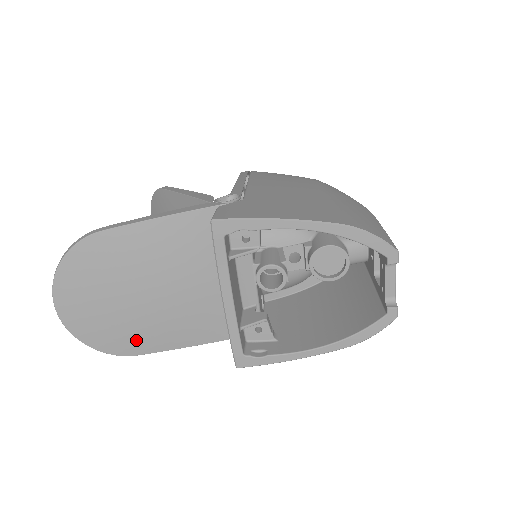
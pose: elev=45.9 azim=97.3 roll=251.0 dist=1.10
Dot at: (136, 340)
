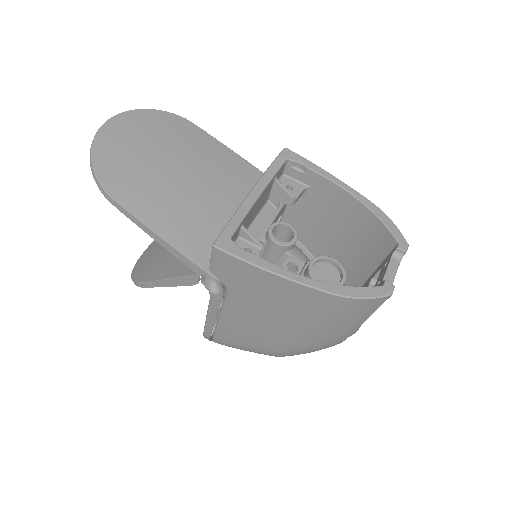
Dot at: (131, 188)
